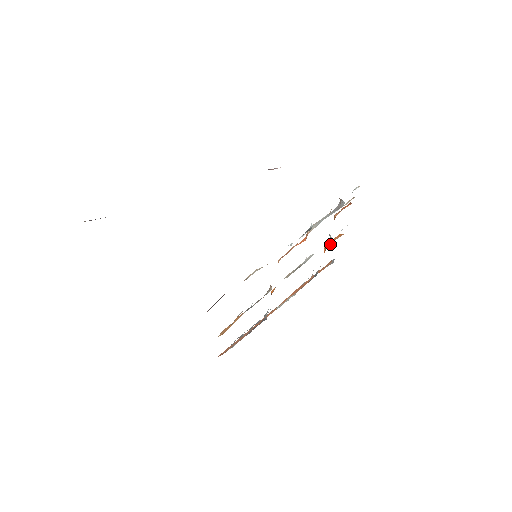
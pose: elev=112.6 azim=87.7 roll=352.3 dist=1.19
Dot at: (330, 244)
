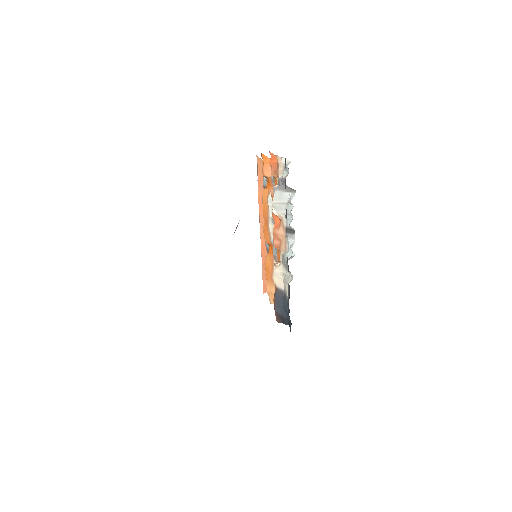
Dot at: occluded
